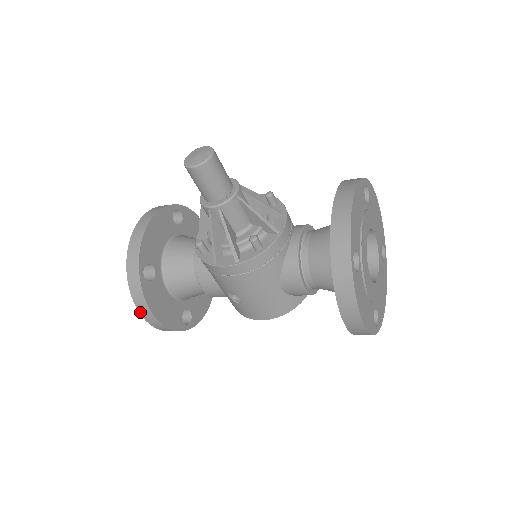
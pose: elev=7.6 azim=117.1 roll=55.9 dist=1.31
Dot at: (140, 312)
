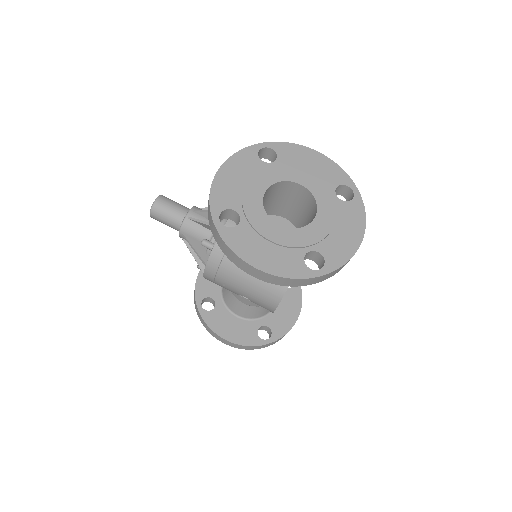
Dot at: (215, 337)
